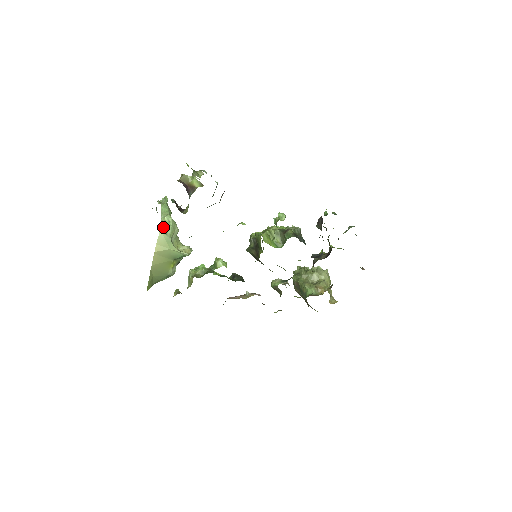
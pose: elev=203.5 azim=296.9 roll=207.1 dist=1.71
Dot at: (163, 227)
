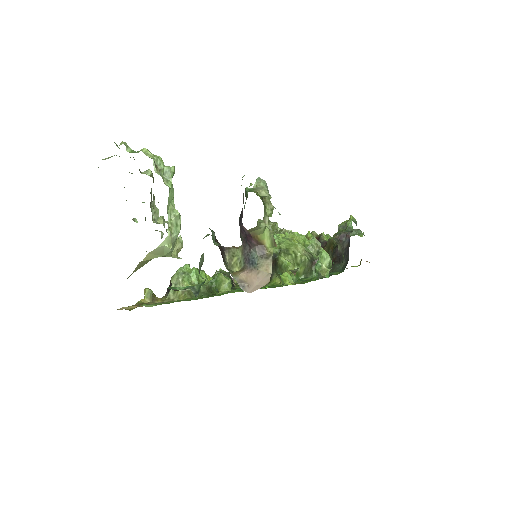
Dot at: (169, 239)
